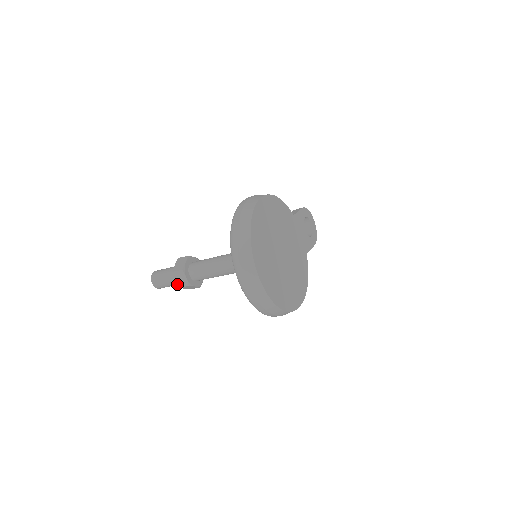
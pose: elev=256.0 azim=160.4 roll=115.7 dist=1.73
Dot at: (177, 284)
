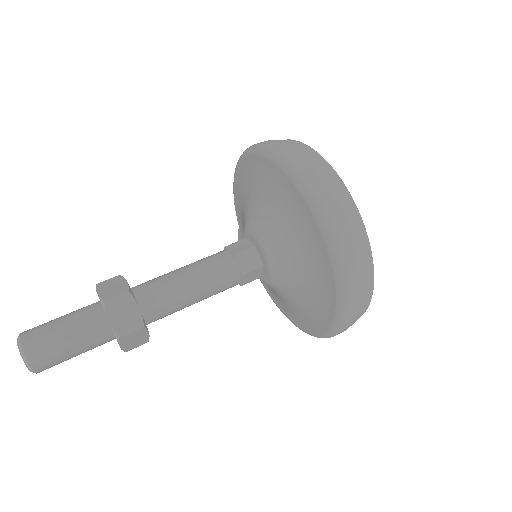
Dot at: (96, 343)
